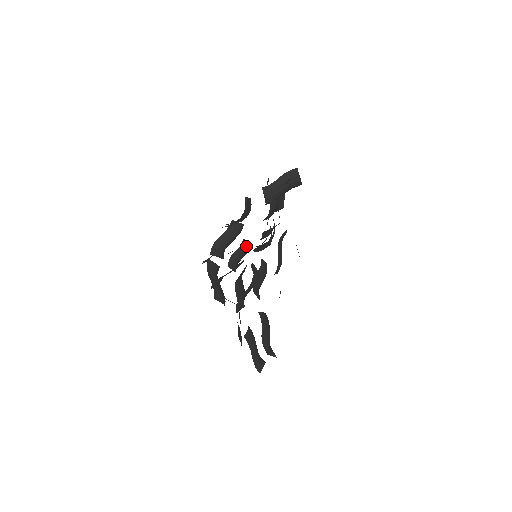
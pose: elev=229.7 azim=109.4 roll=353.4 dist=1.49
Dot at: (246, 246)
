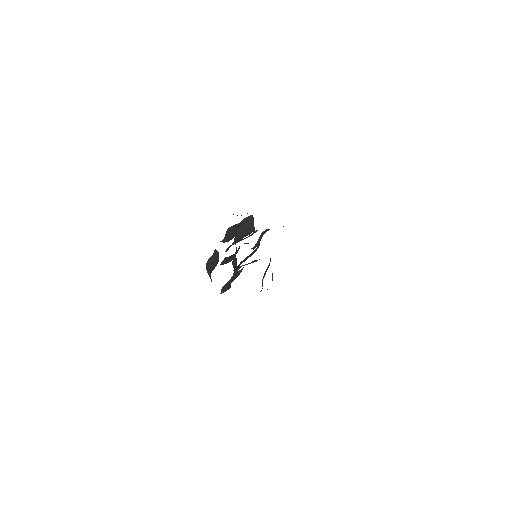
Dot at: (236, 261)
